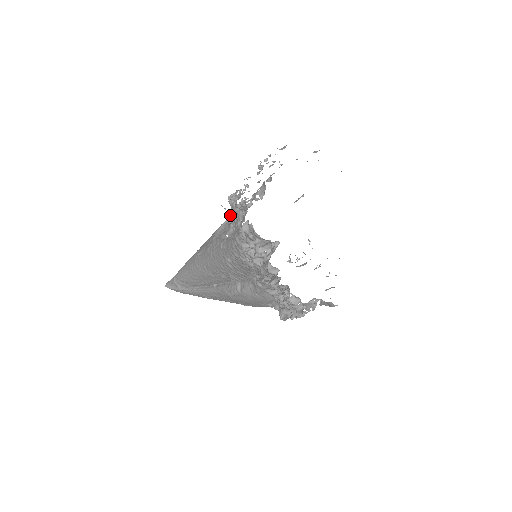
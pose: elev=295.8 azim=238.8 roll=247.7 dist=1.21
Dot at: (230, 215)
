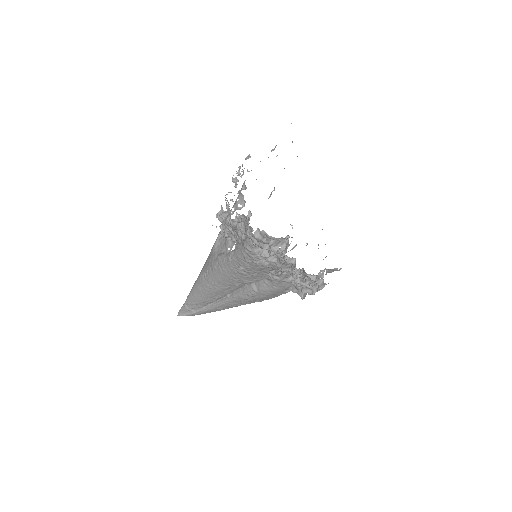
Dot at: (224, 230)
